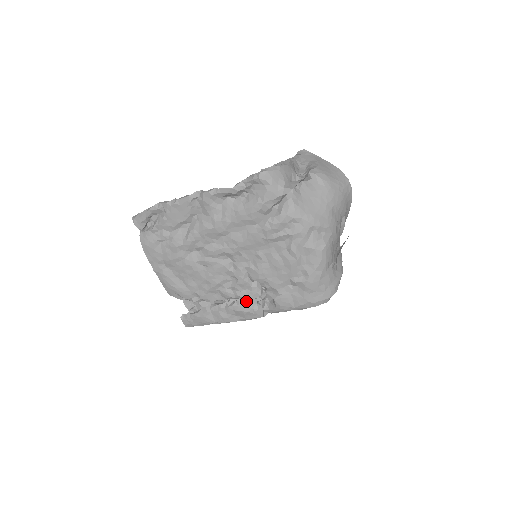
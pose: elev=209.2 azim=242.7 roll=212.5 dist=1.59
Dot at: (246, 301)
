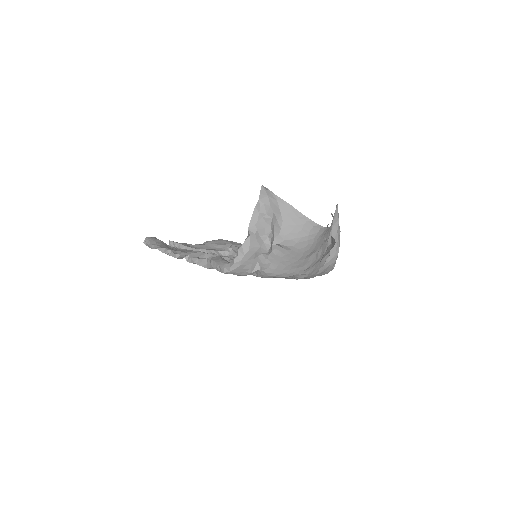
Dot at: occluded
